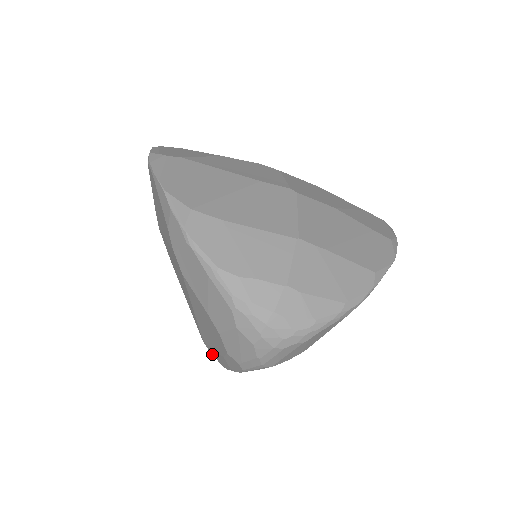
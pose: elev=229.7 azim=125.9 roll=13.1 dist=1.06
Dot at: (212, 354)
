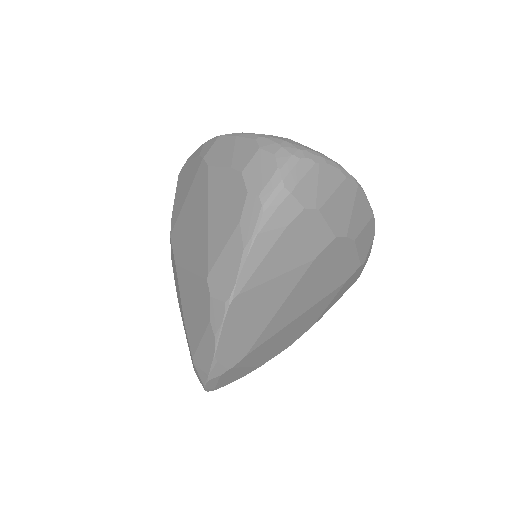
Dot at: (215, 297)
